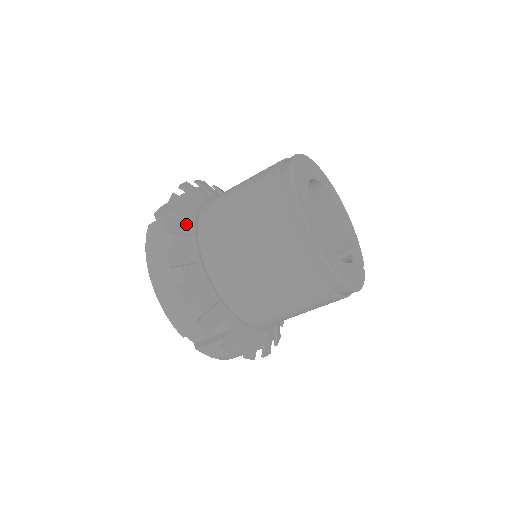
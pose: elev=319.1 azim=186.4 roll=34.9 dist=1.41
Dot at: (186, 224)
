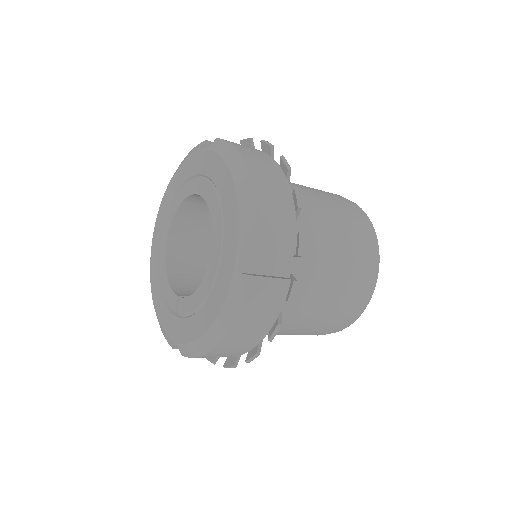
Dot at: occluded
